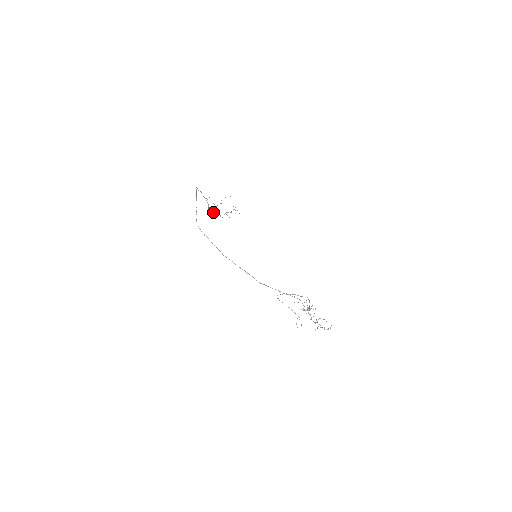
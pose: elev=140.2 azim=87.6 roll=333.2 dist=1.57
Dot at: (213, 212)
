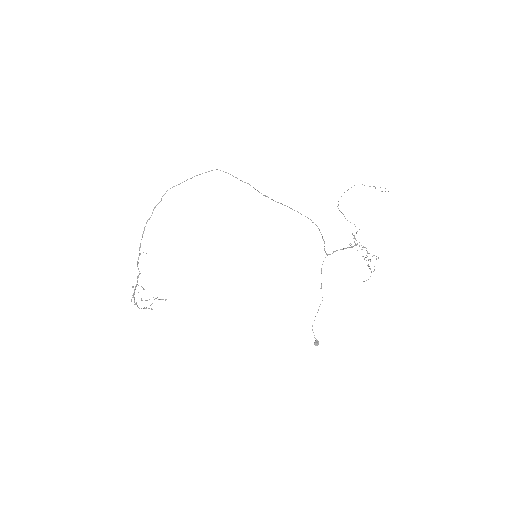
Dot at: occluded
